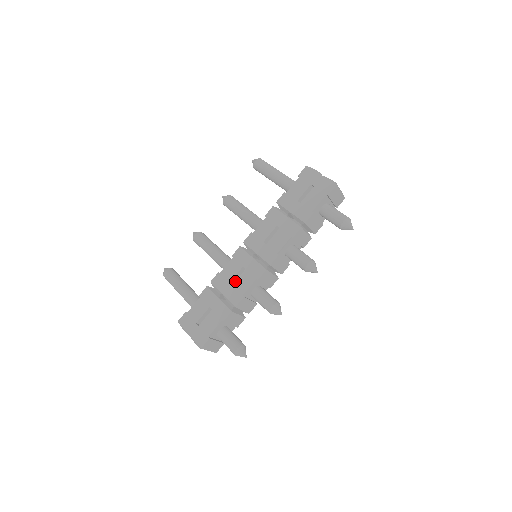
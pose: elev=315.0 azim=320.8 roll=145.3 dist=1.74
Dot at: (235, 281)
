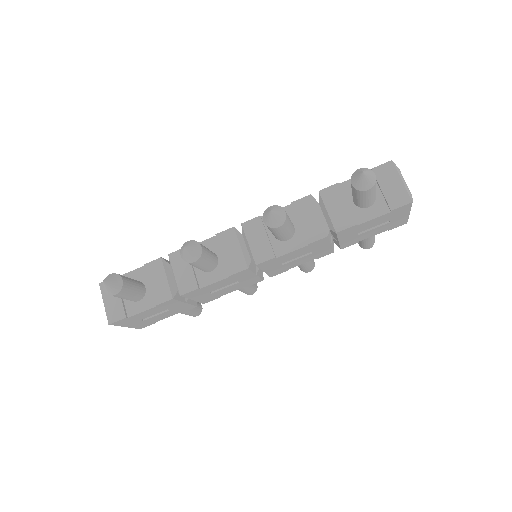
Dot at: occluded
